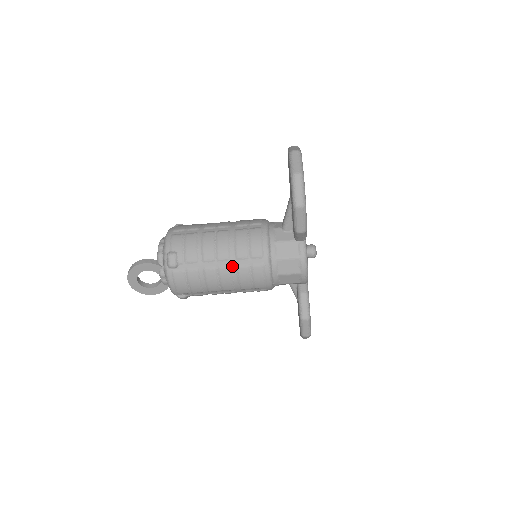
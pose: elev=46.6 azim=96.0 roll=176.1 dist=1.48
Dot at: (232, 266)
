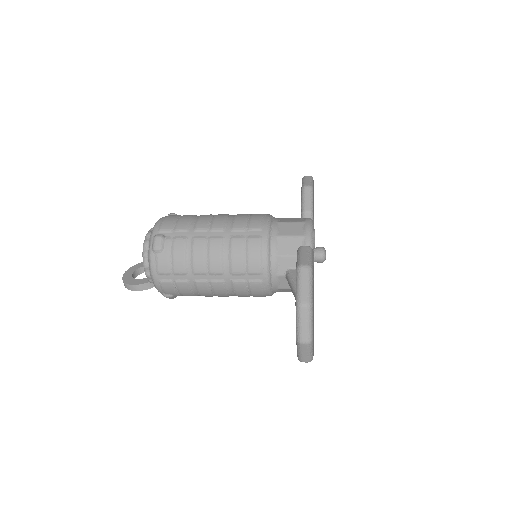
Dot at: occluded
